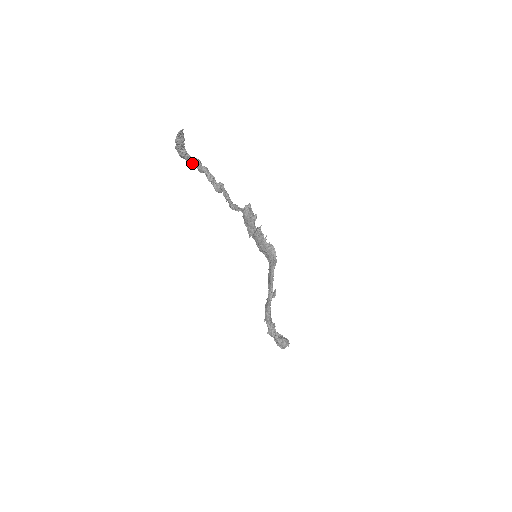
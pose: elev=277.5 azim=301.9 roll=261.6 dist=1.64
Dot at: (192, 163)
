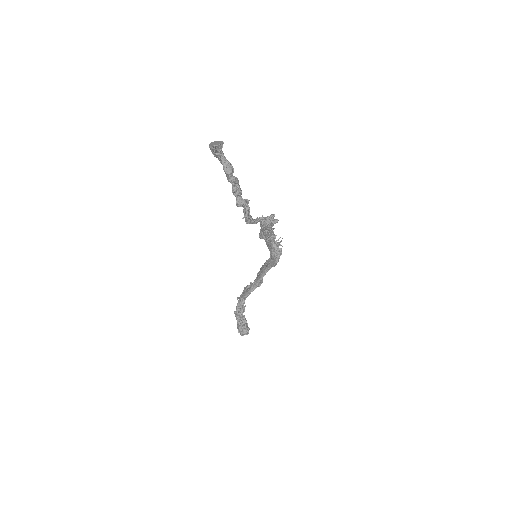
Dot at: (223, 164)
